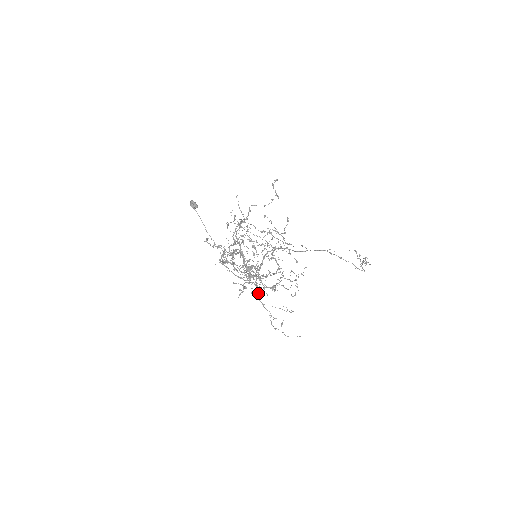
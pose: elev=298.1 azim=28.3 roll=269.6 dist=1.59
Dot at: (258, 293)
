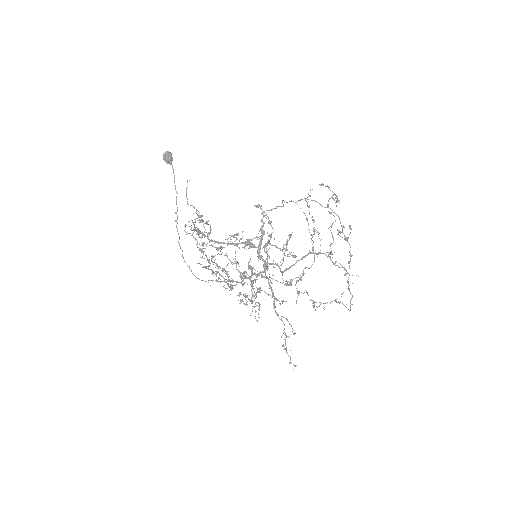
Dot at: (274, 299)
